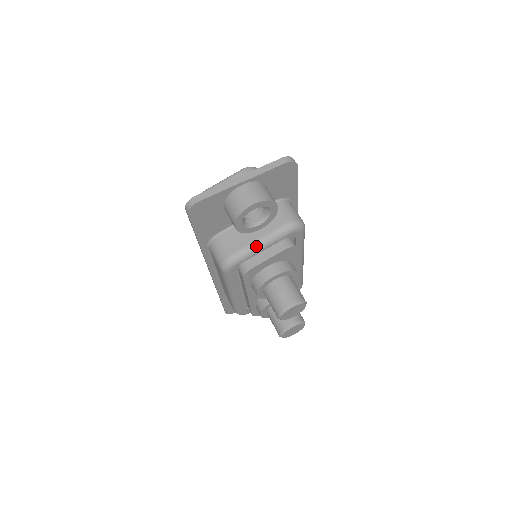
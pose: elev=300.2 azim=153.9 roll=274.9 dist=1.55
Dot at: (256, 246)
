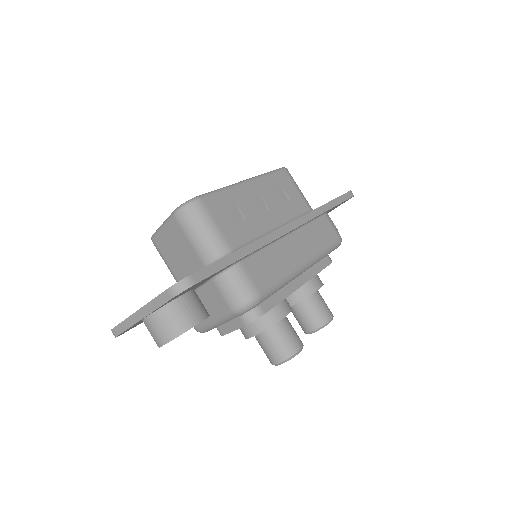
Dot at: (213, 325)
